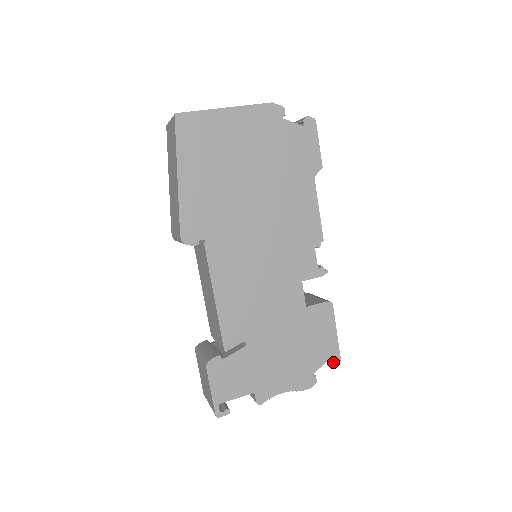
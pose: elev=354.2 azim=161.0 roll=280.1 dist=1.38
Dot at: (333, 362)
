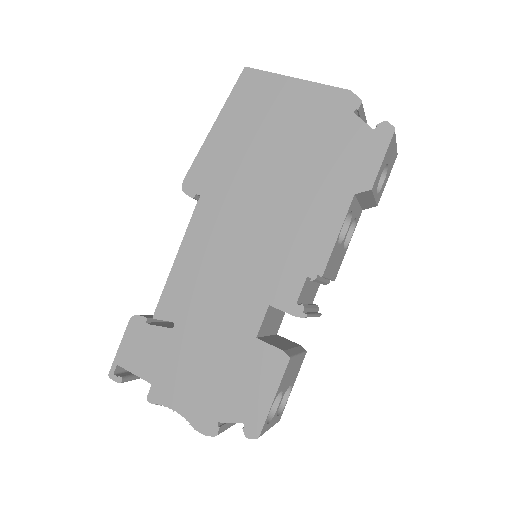
Dot at: (248, 431)
